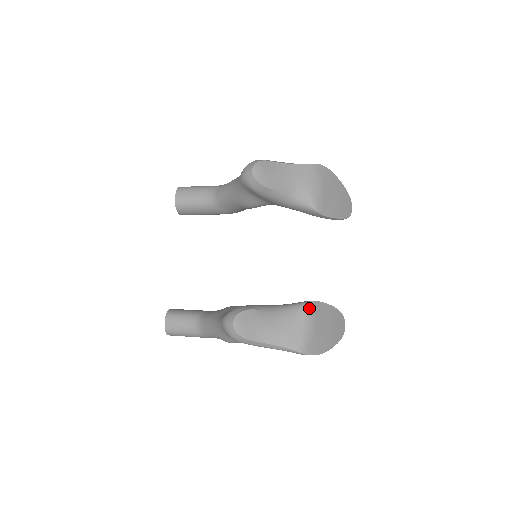
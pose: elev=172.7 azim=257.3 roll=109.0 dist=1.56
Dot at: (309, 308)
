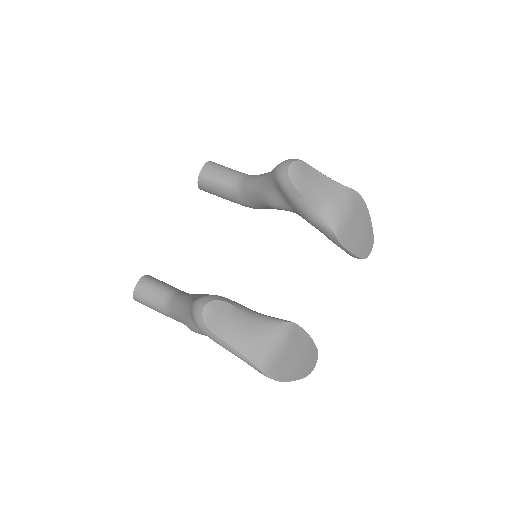
Dot at: (287, 328)
